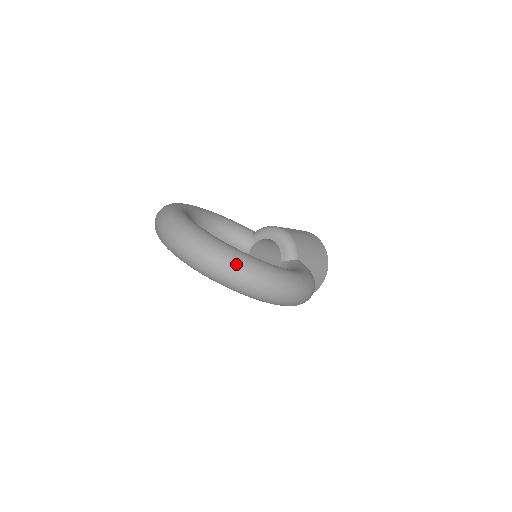
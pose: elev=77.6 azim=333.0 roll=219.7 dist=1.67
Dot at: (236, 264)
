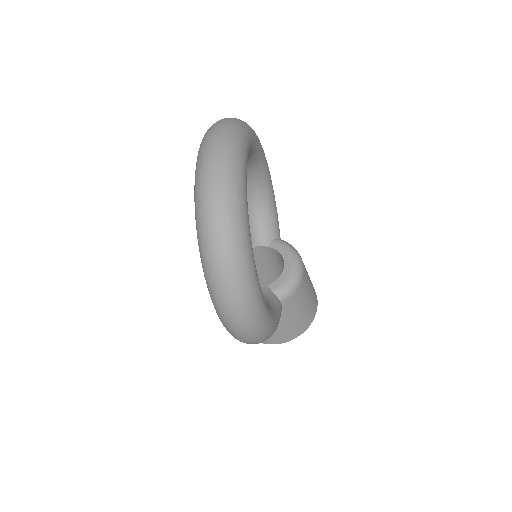
Dot at: (231, 235)
